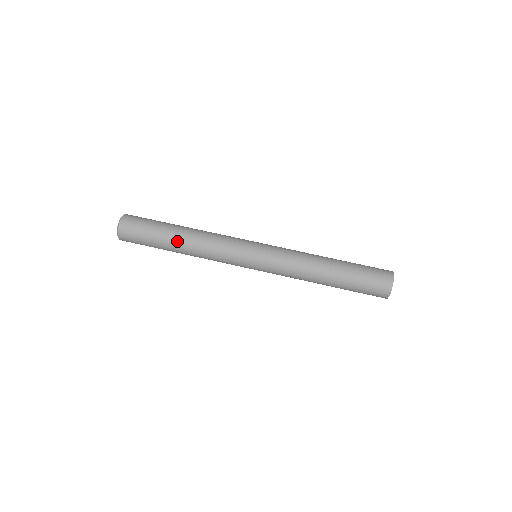
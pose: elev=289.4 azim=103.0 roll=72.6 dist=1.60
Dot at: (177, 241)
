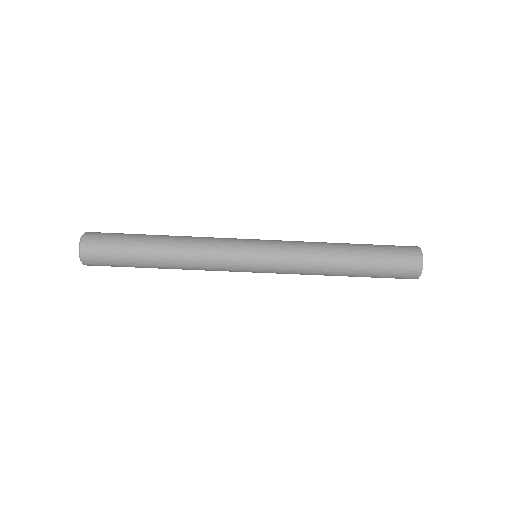
Dot at: (158, 264)
